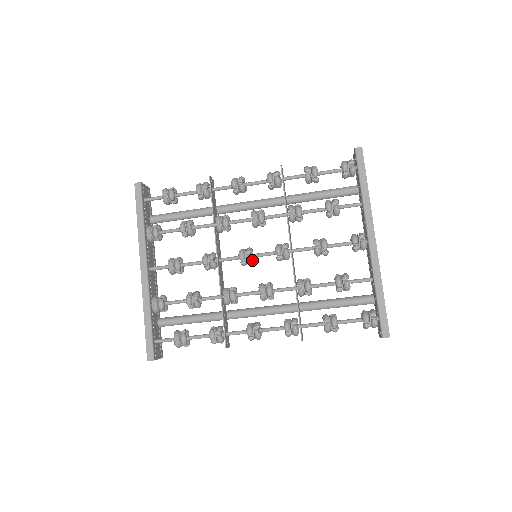
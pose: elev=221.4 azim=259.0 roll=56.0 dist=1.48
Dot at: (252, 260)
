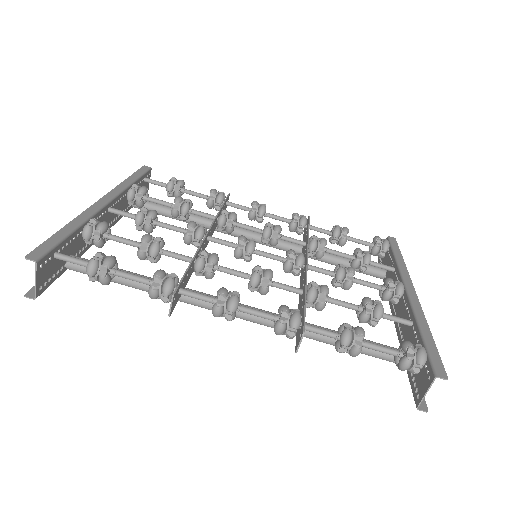
Dot at: (254, 247)
